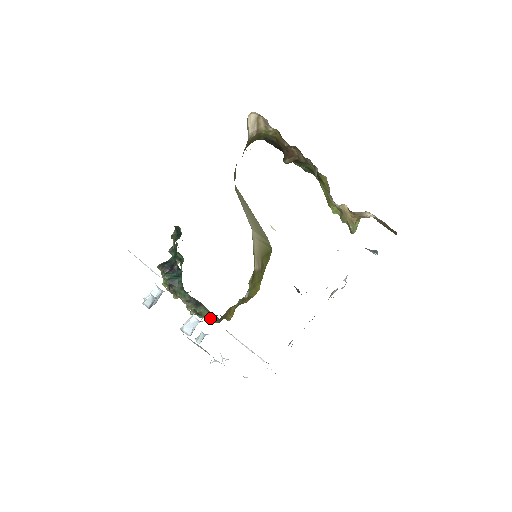
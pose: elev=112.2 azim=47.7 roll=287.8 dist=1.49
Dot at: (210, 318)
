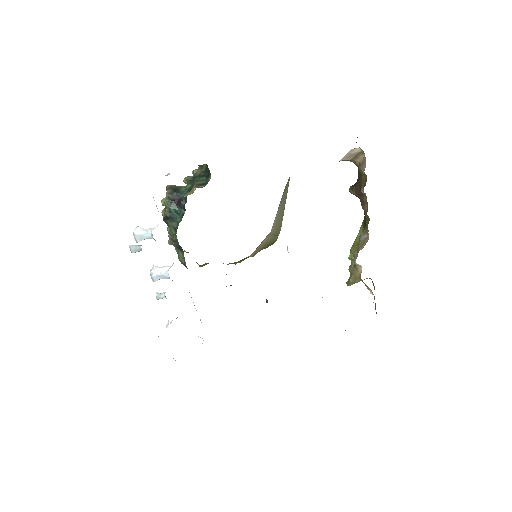
Dot at: (183, 263)
